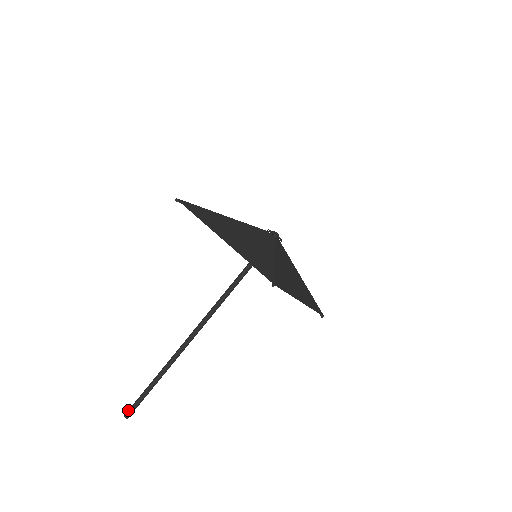
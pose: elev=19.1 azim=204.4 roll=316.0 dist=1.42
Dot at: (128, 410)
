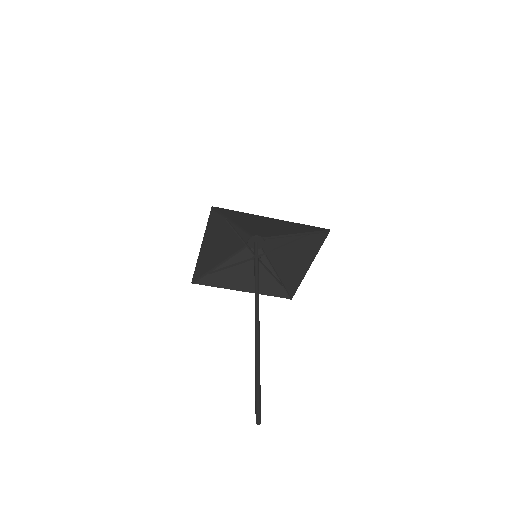
Dot at: occluded
